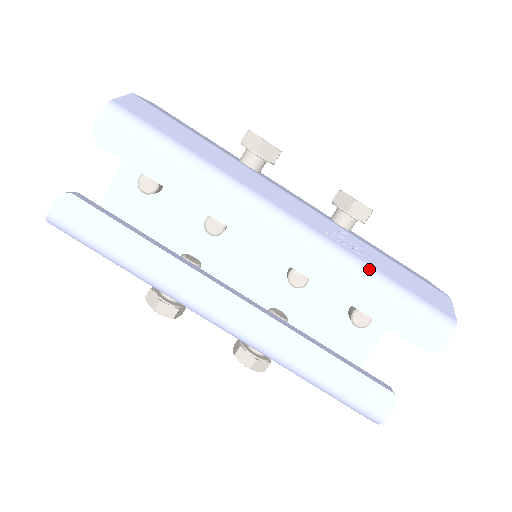
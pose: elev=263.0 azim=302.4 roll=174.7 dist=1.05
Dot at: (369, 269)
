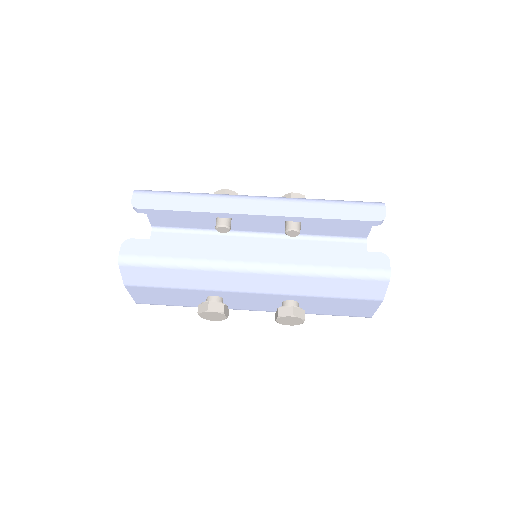
Dot at: (318, 199)
